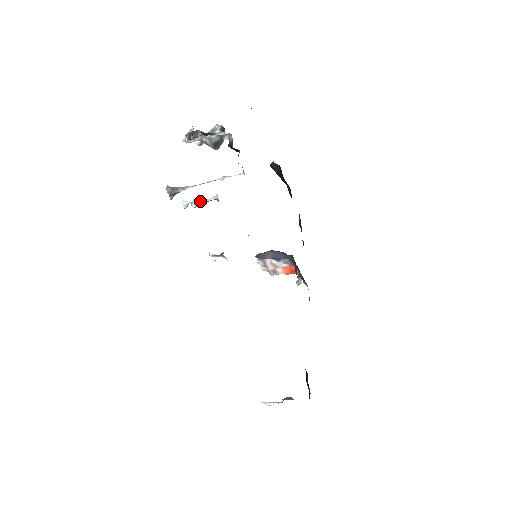
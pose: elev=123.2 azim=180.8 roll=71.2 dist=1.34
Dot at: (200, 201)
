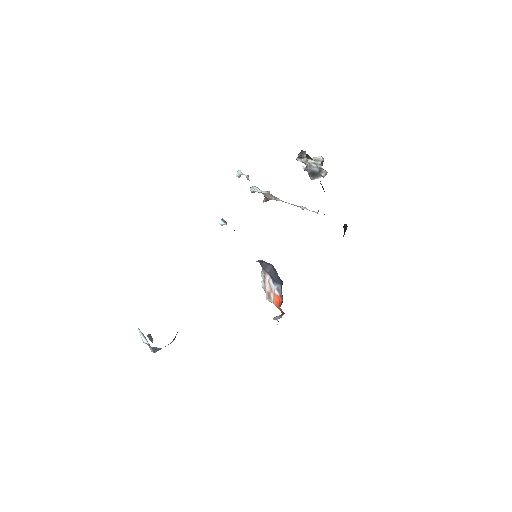
Dot at: (247, 176)
